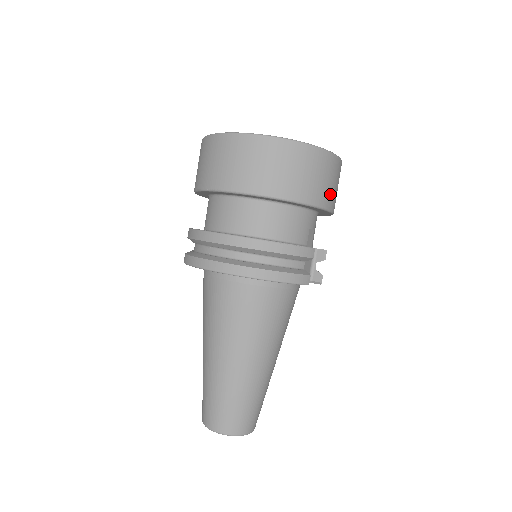
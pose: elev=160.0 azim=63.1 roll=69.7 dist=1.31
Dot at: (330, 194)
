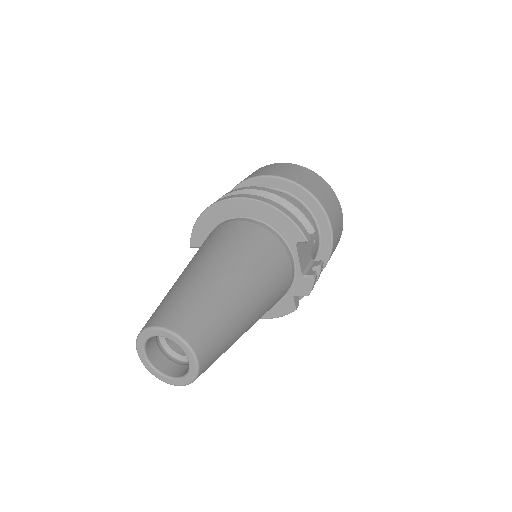
Dot at: (334, 218)
